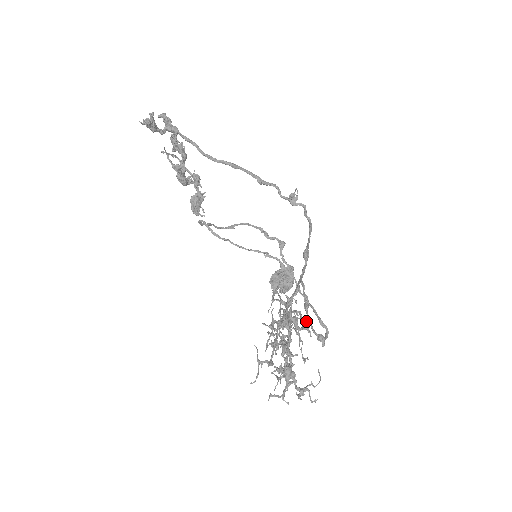
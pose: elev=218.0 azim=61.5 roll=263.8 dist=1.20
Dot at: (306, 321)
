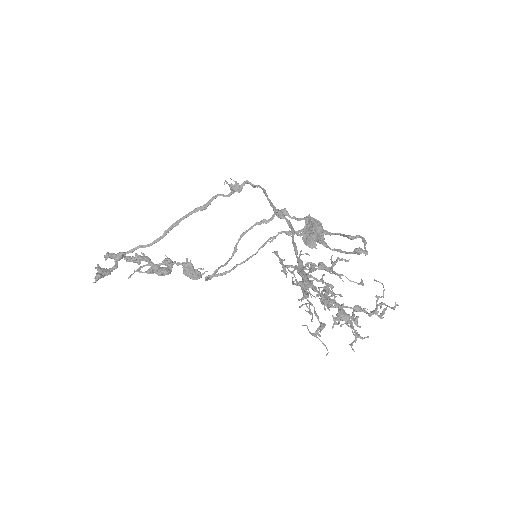
Dot at: (331, 256)
